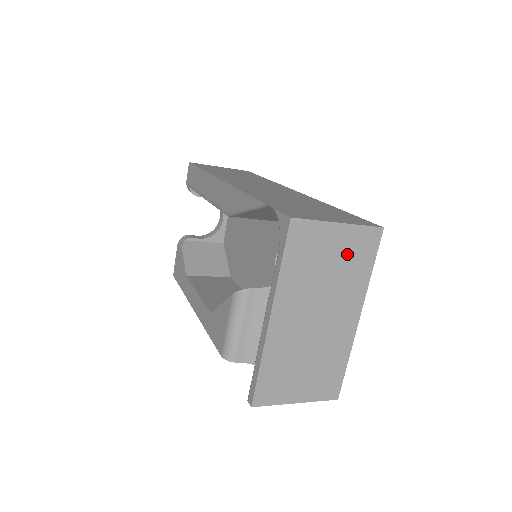
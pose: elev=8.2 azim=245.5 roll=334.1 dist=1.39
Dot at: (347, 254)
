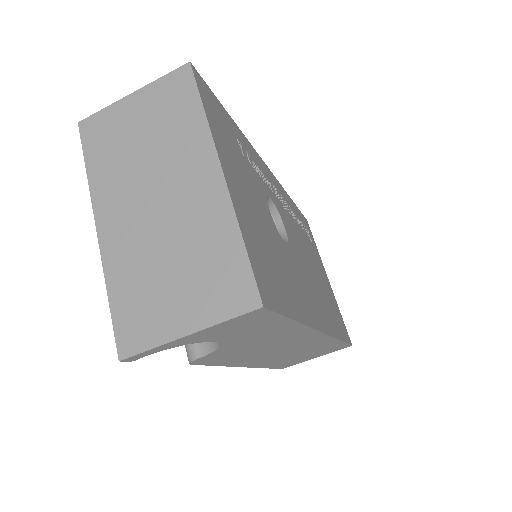
Dot at: (158, 114)
